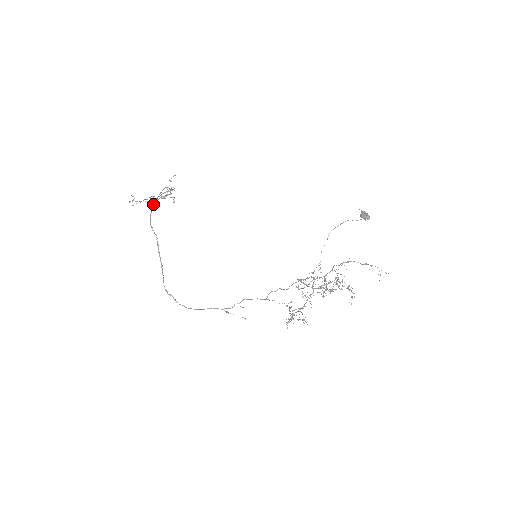
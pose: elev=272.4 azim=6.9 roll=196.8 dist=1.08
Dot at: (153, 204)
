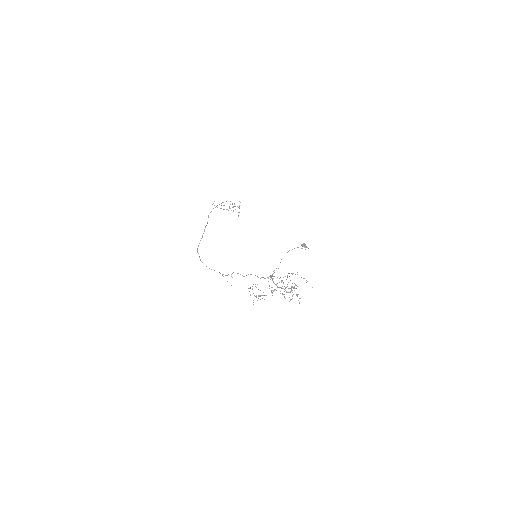
Dot at: (216, 206)
